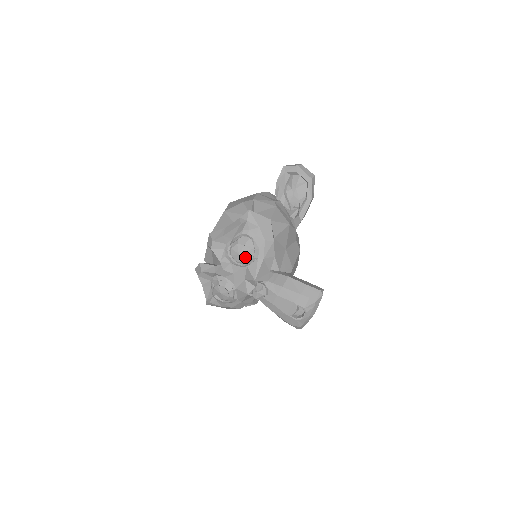
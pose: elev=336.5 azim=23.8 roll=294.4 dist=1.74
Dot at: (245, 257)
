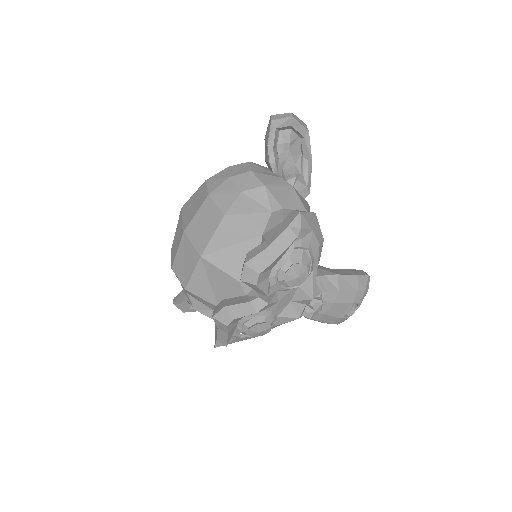
Dot at: (305, 278)
